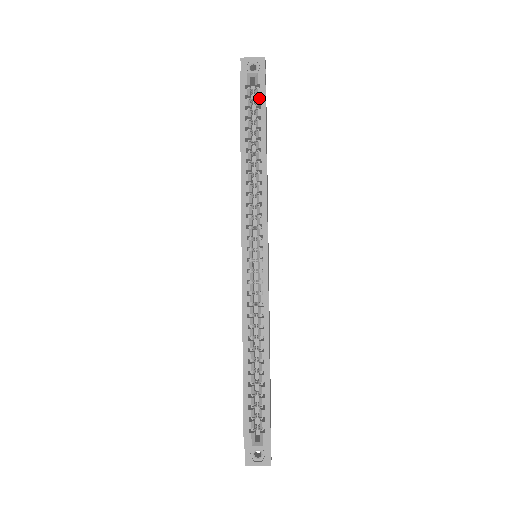
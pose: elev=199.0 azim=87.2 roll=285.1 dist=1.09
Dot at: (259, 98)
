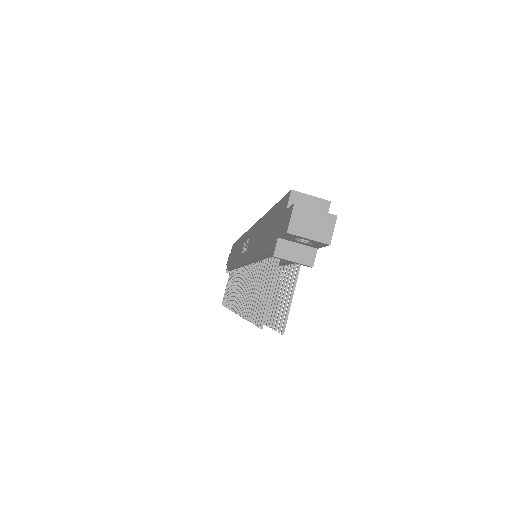
Dot at: occluded
